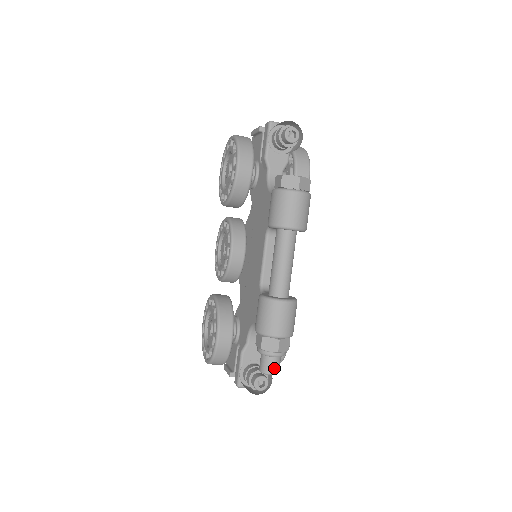
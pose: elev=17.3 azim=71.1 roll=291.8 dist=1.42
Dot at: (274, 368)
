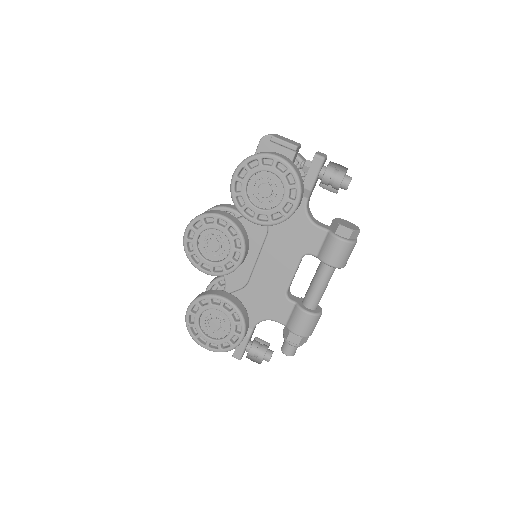
Dot at: occluded
